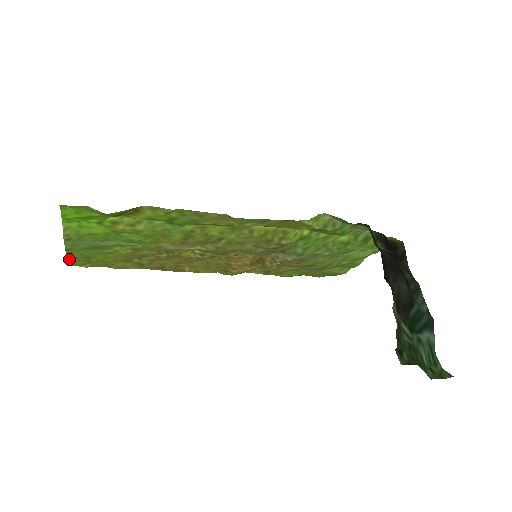
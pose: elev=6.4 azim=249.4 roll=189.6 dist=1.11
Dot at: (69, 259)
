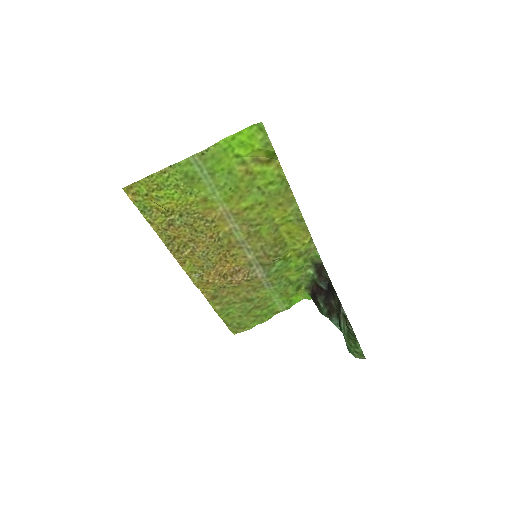
Dot at: (146, 179)
